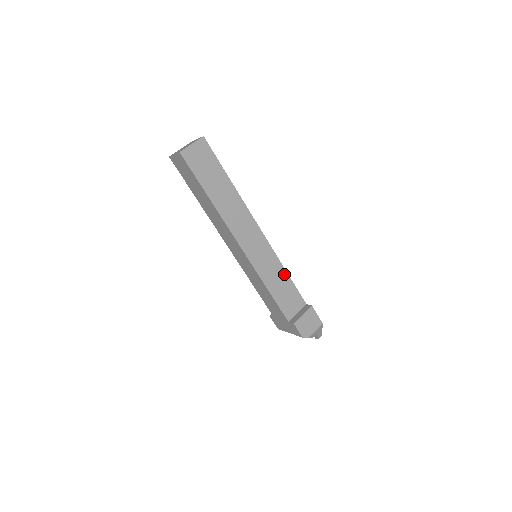
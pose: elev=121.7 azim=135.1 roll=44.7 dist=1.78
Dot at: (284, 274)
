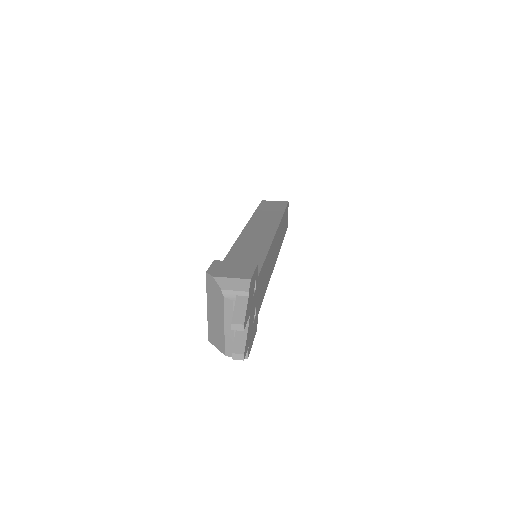
Dot at: (262, 253)
